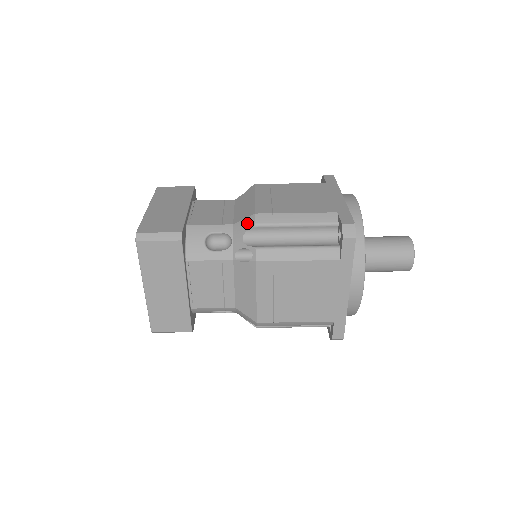
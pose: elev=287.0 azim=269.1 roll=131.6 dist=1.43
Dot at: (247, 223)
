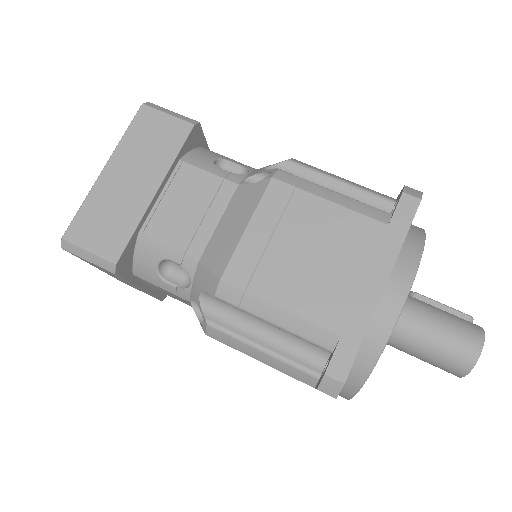
Dot at: (209, 282)
